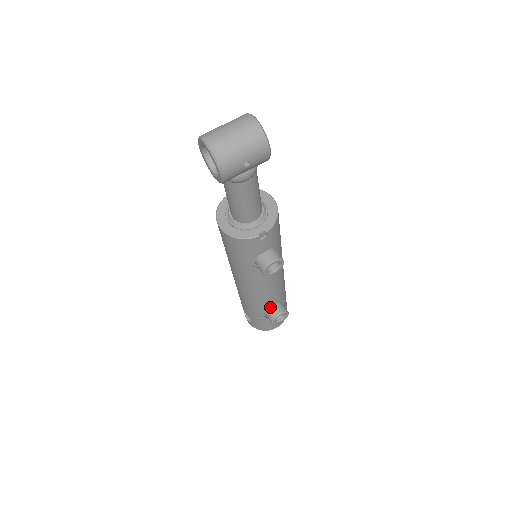
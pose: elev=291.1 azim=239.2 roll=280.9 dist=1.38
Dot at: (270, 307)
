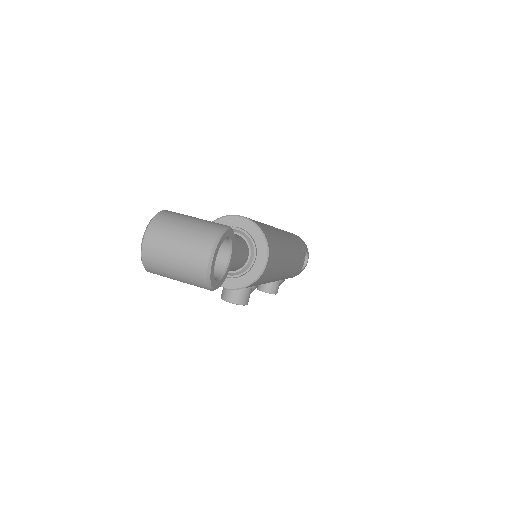
Dot at: occluded
